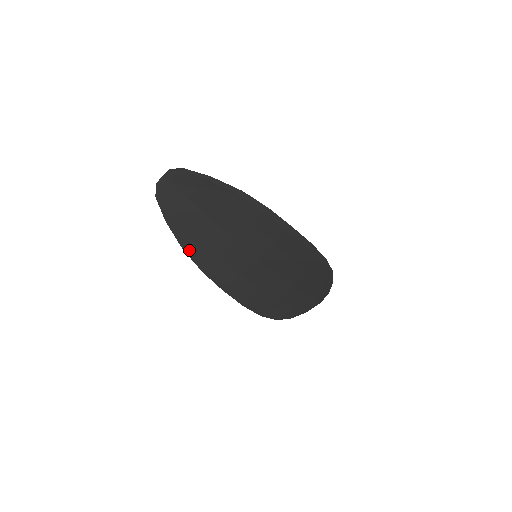
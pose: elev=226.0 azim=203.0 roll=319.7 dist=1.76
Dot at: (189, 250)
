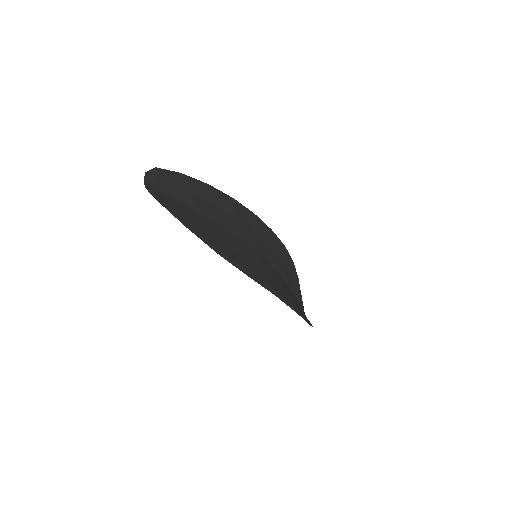
Dot at: (222, 254)
